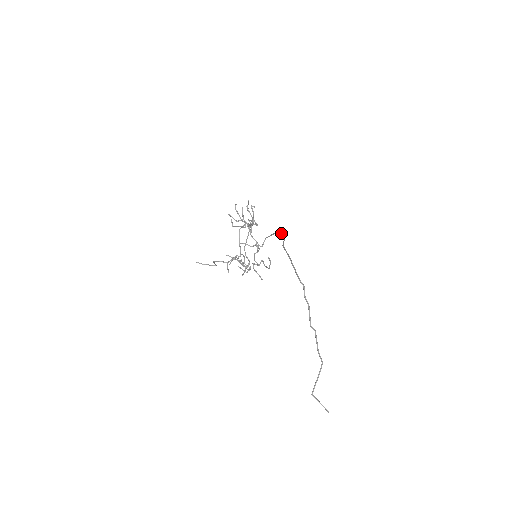
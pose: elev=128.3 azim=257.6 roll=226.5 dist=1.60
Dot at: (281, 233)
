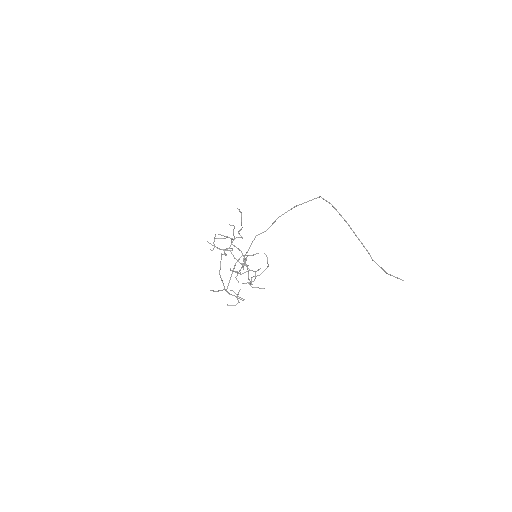
Dot at: (260, 233)
